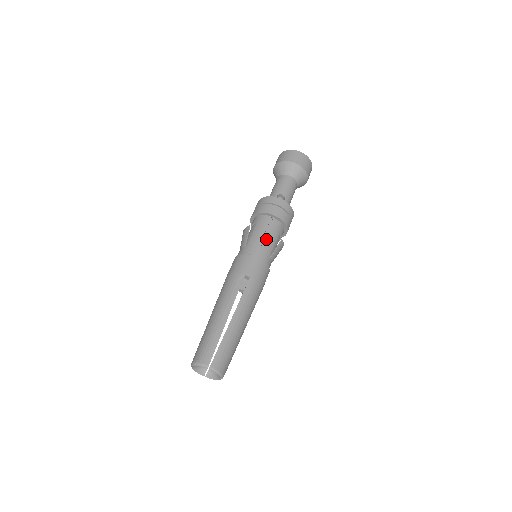
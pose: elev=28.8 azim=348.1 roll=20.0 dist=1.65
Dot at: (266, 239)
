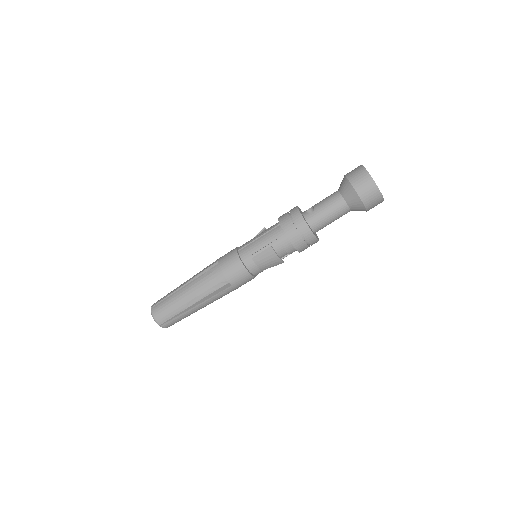
Dot at: (258, 240)
